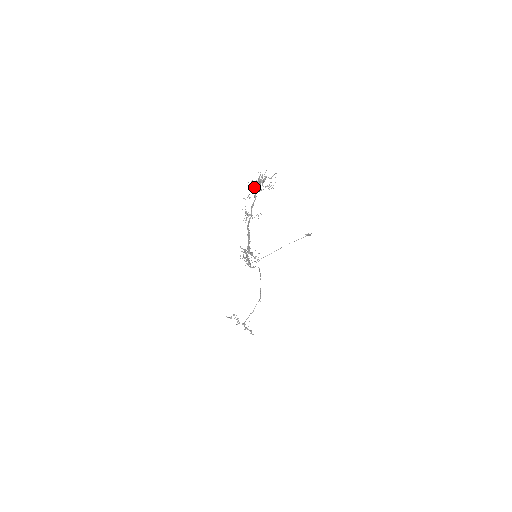
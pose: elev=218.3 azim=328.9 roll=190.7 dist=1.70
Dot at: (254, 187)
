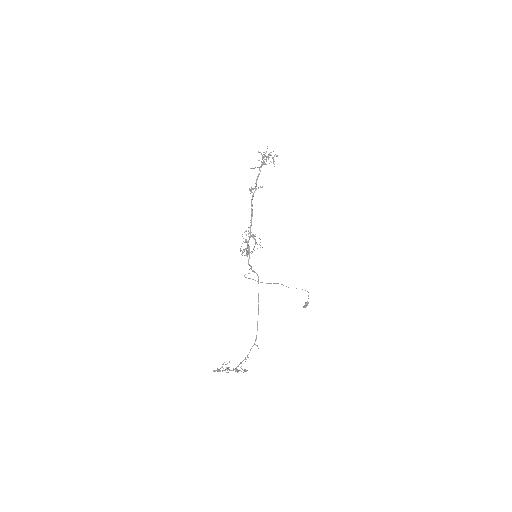
Dot at: occluded
